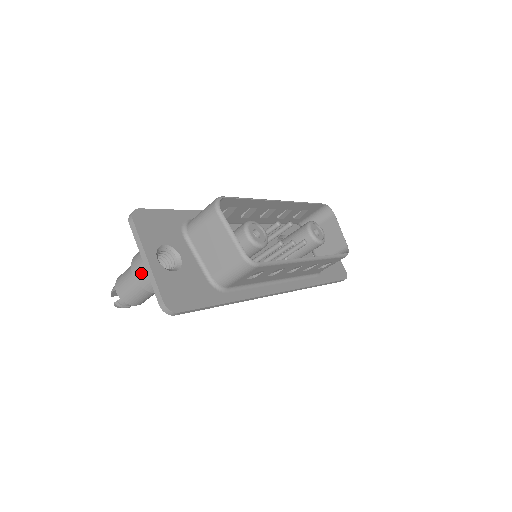
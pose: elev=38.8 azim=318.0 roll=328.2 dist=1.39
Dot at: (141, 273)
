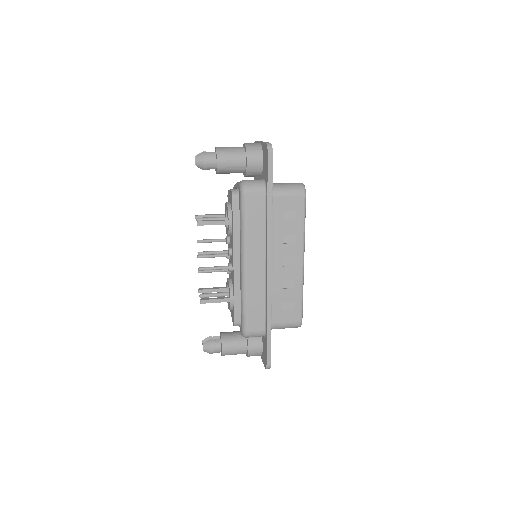
Dot at: occluded
